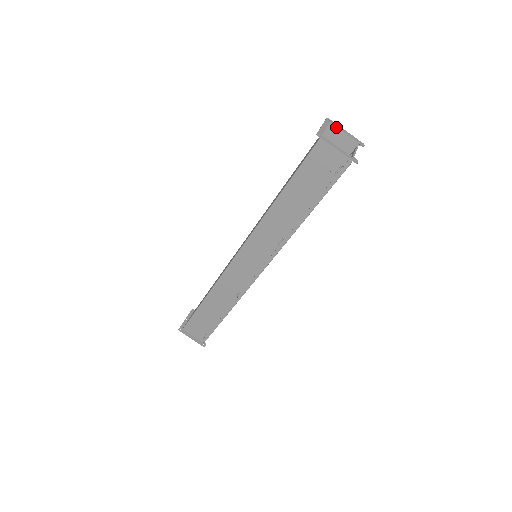
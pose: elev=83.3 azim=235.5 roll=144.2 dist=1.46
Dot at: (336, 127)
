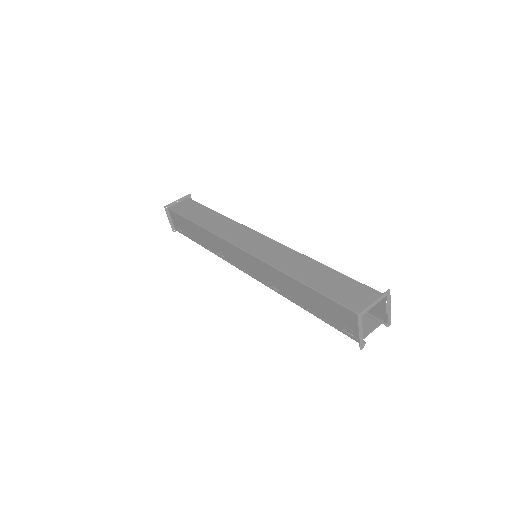
Dot at: (387, 301)
